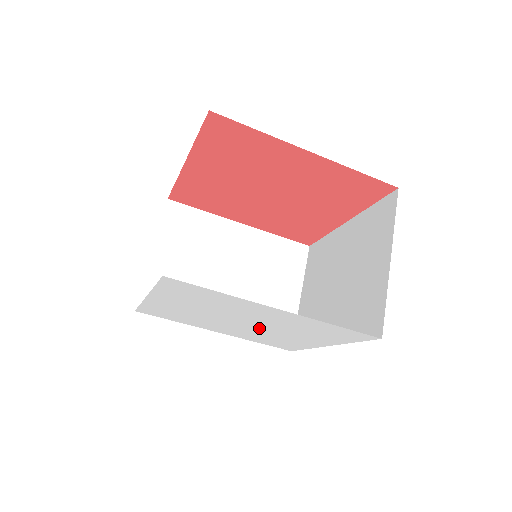
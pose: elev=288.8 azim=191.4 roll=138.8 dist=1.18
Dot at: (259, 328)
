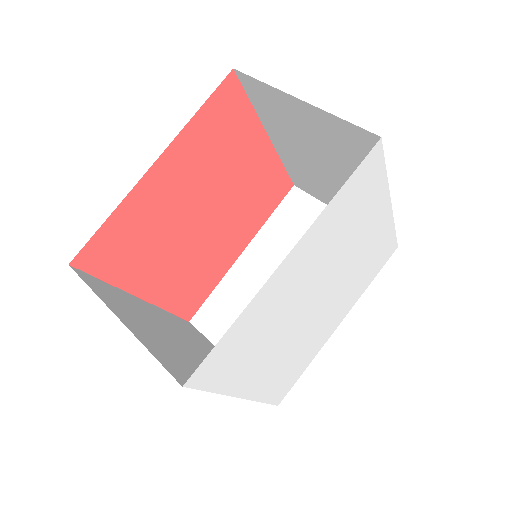
Dot at: (320, 308)
